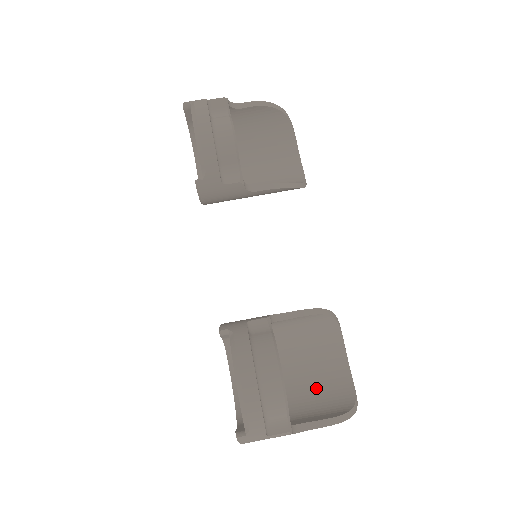
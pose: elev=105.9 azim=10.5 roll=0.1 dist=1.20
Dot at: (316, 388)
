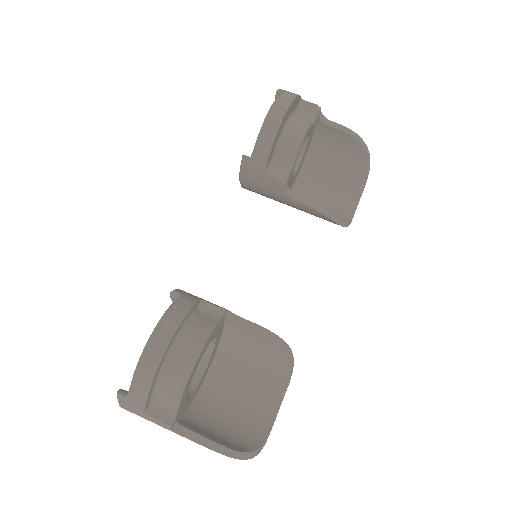
Dot at: (231, 413)
